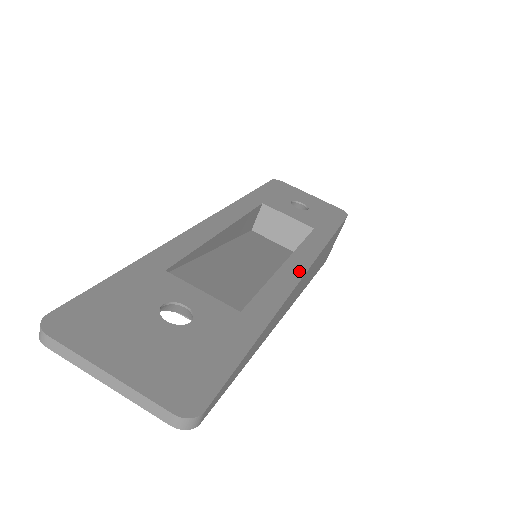
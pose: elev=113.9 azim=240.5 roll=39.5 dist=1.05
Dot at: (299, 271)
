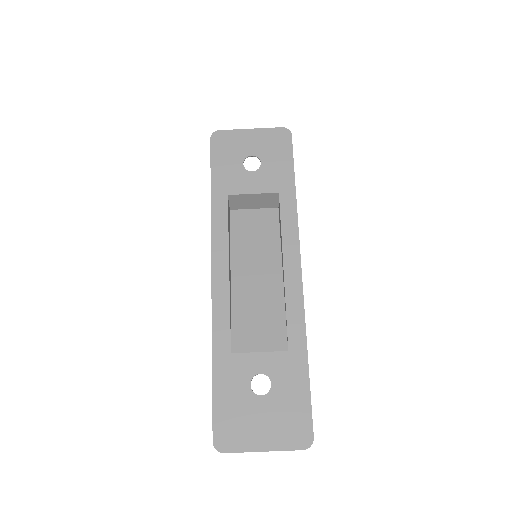
Dot at: (297, 270)
